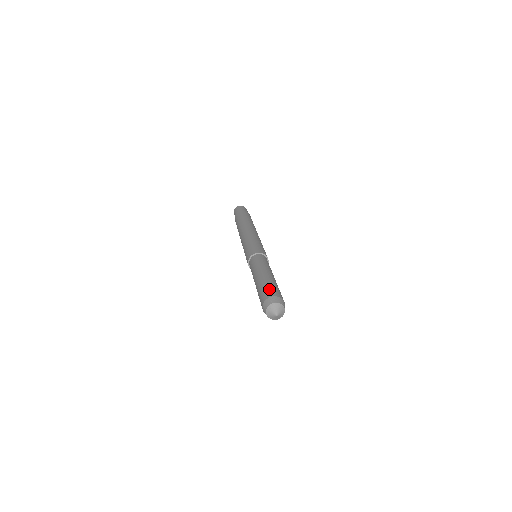
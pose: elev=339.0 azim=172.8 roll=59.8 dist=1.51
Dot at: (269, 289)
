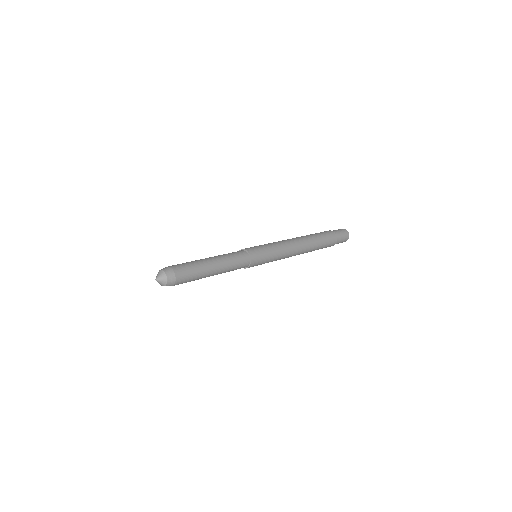
Dot at: (183, 265)
